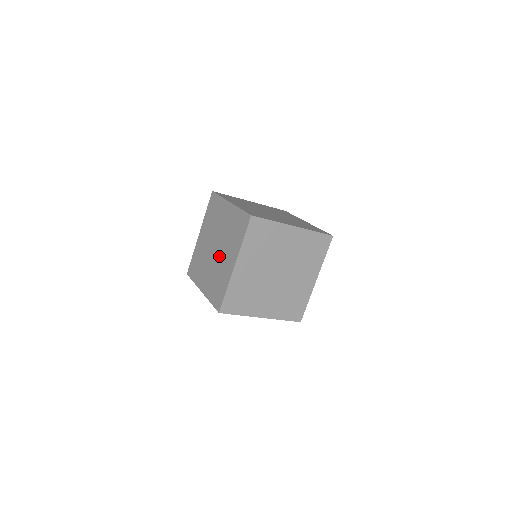
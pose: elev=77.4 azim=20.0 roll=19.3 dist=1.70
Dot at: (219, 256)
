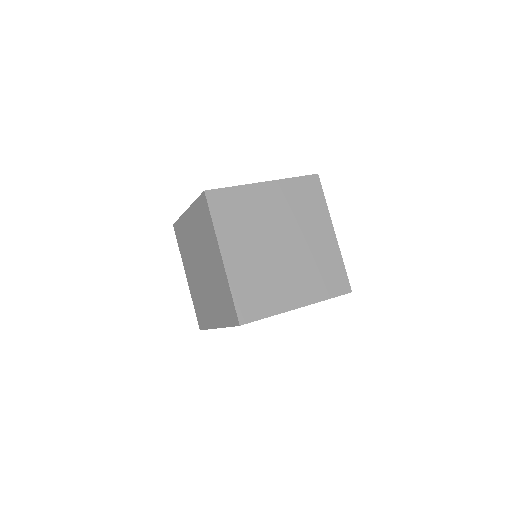
Dot at: occluded
